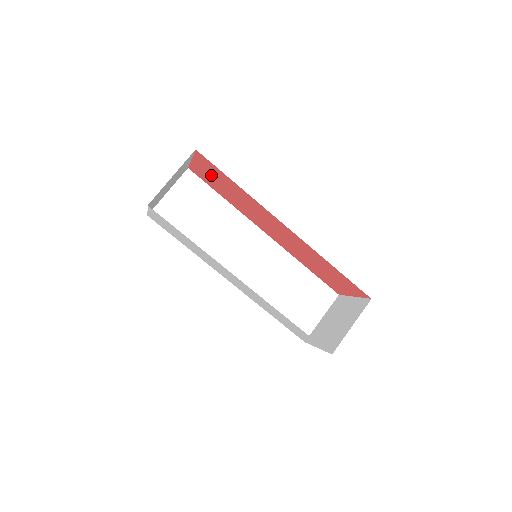
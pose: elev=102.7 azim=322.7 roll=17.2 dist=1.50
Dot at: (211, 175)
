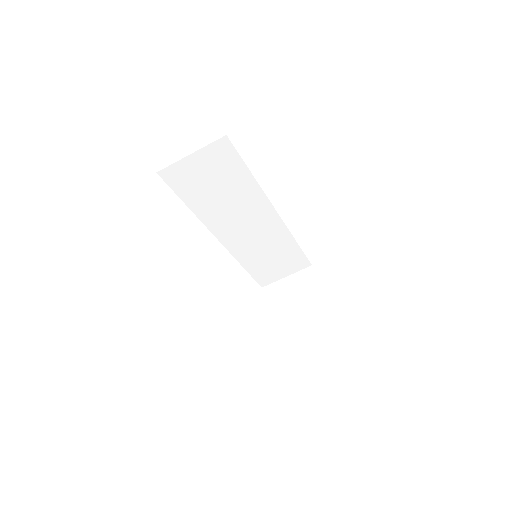
Dot at: occluded
